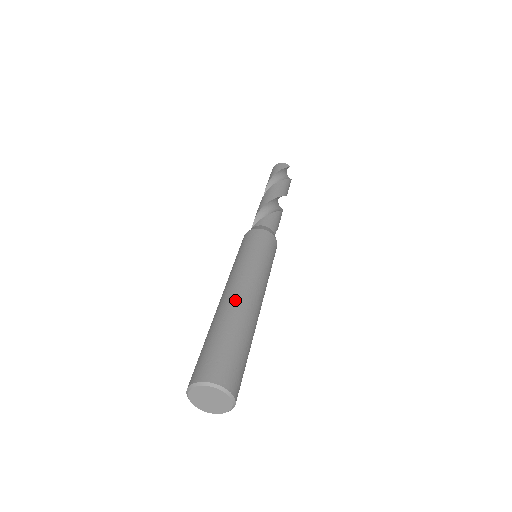
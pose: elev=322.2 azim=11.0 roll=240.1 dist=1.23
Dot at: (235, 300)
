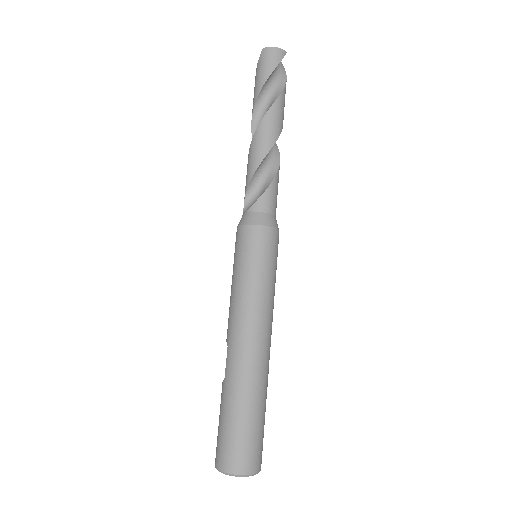
Dot at: (250, 361)
